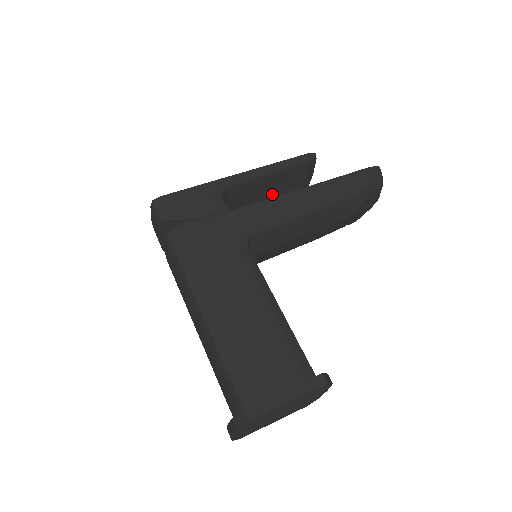
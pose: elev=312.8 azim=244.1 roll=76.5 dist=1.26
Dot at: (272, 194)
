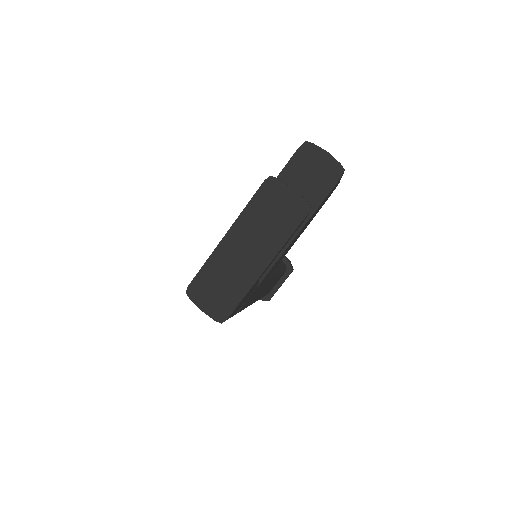
Dot at: occluded
